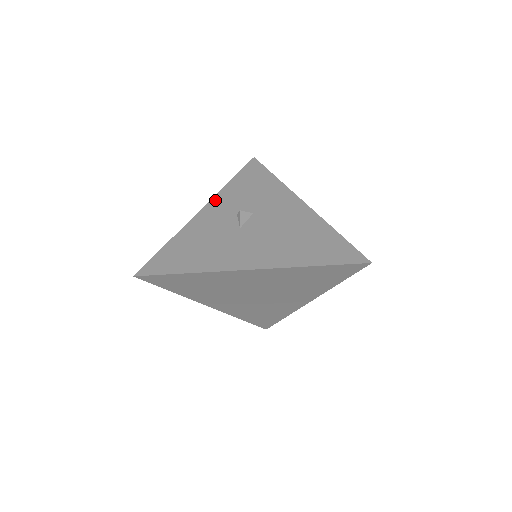
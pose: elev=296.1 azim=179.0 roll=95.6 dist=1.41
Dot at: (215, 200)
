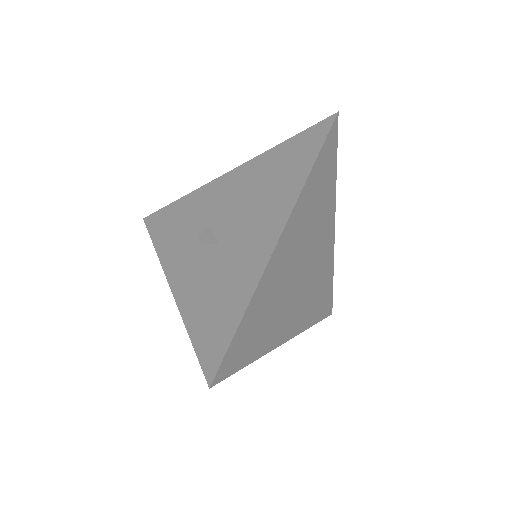
Dot at: (167, 267)
